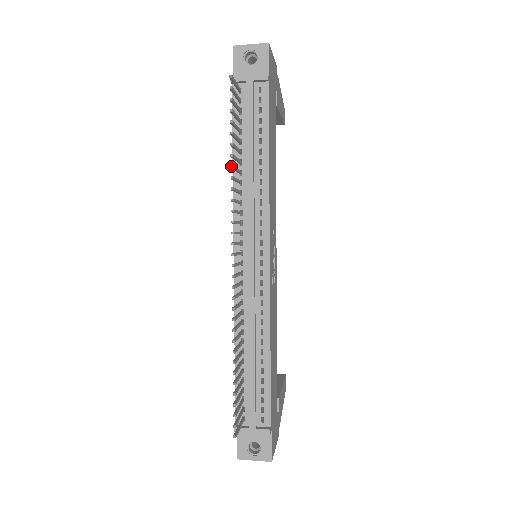
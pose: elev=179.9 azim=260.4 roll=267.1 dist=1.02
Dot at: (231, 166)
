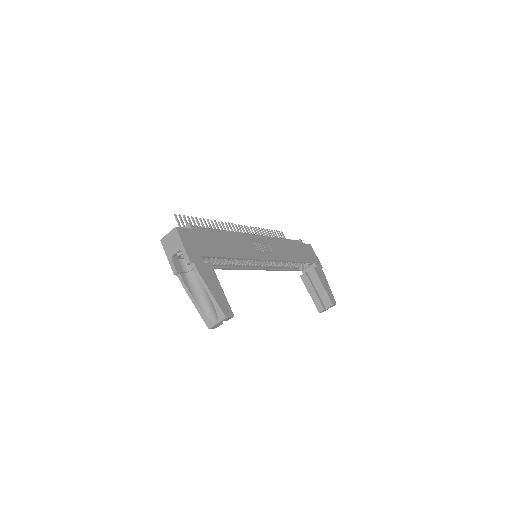
Dot at: (261, 228)
